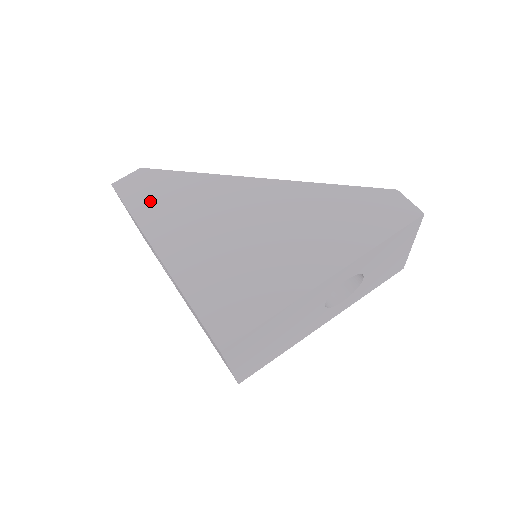
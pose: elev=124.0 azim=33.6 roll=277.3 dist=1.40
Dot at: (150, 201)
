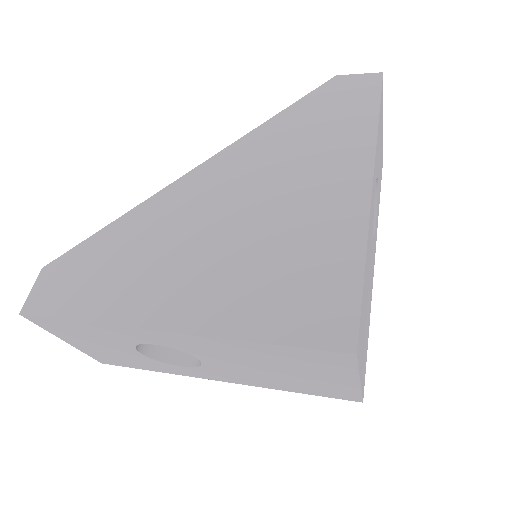
Dot at: (90, 288)
